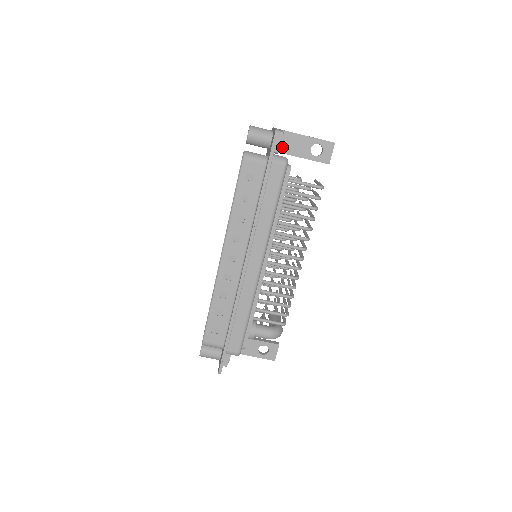
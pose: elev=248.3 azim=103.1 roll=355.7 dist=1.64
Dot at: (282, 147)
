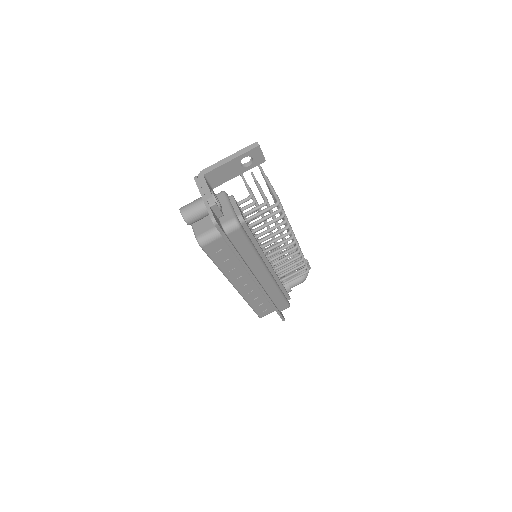
Dot at: (215, 183)
